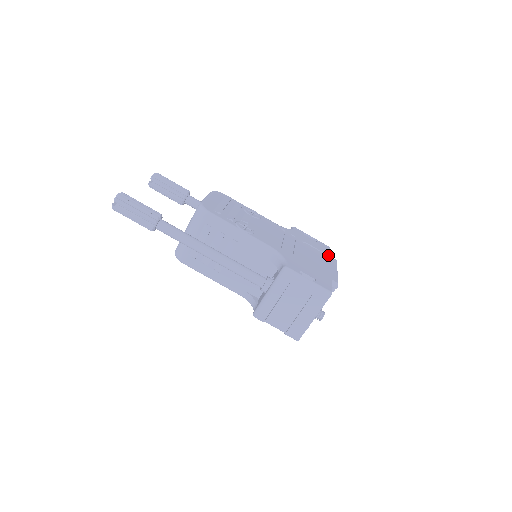
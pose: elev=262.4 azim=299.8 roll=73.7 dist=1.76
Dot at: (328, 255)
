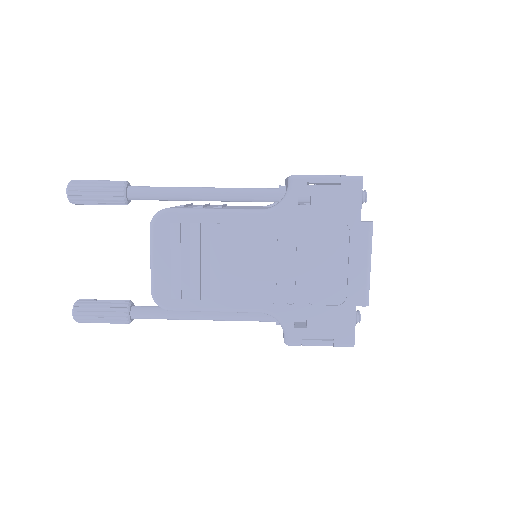
Dot at: occluded
